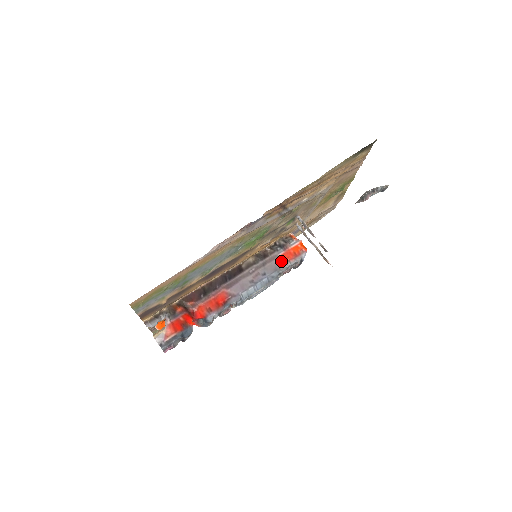
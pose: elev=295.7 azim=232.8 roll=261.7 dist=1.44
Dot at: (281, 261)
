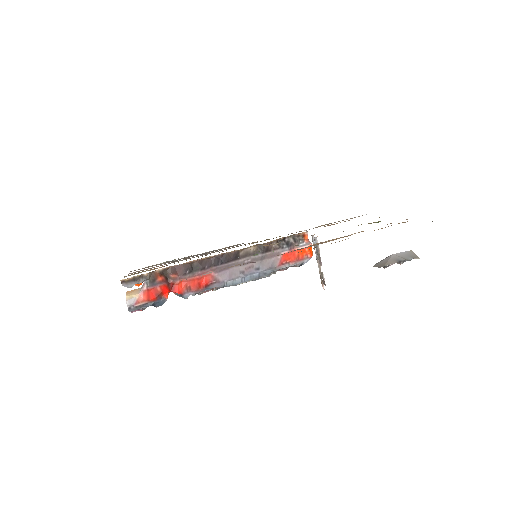
Dot at: (281, 260)
